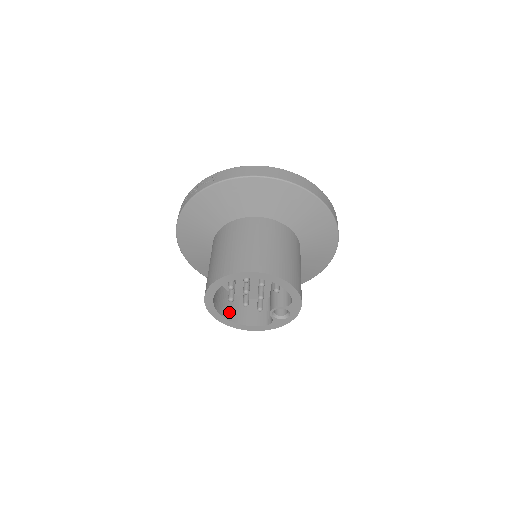
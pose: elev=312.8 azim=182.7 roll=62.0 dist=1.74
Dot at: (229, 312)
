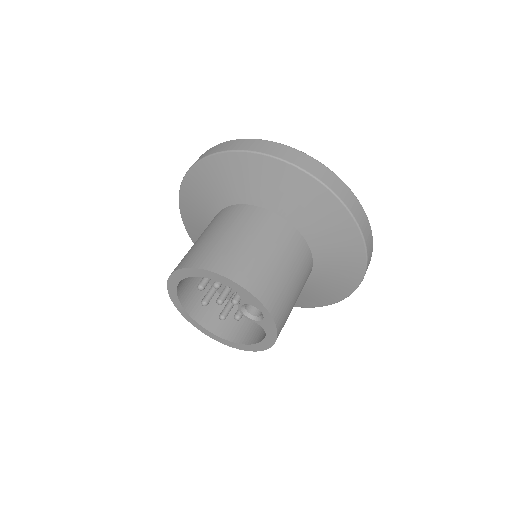
Dot at: (242, 334)
